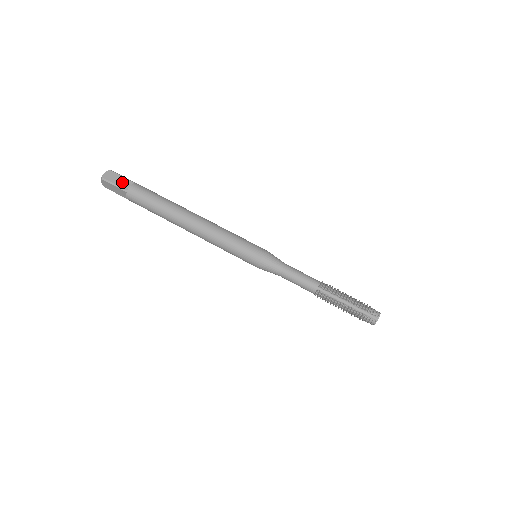
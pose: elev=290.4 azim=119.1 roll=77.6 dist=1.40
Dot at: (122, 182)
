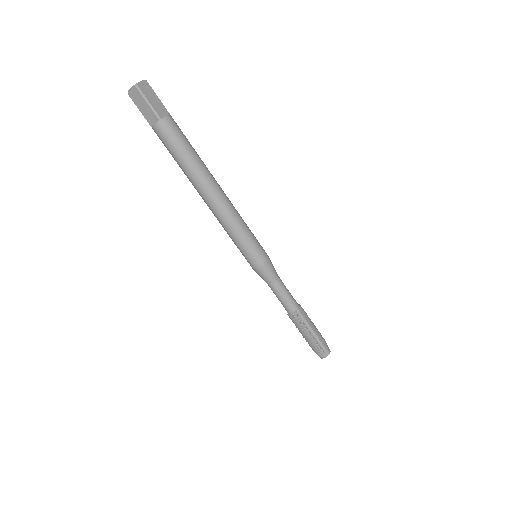
Dot at: (157, 105)
